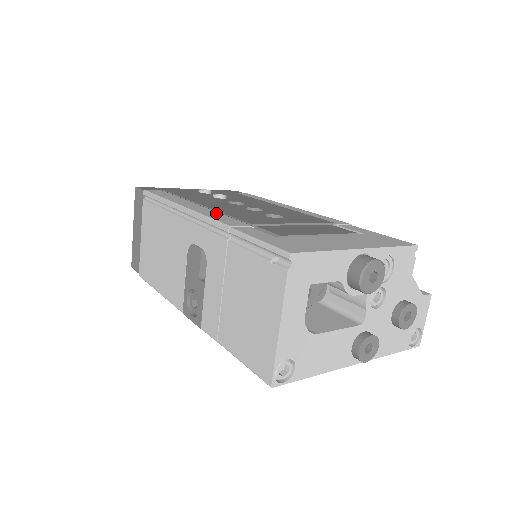
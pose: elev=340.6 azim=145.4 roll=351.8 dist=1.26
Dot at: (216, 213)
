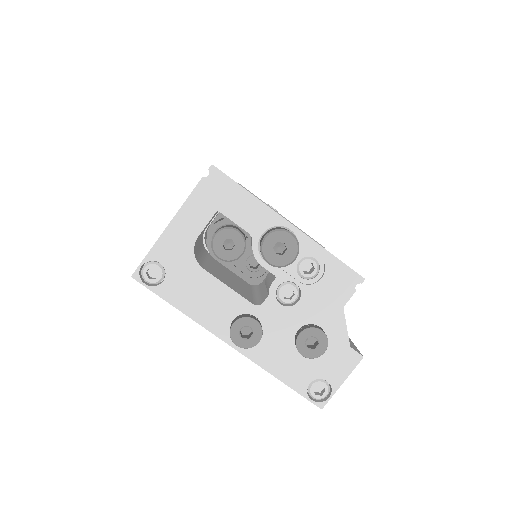
Dot at: occluded
